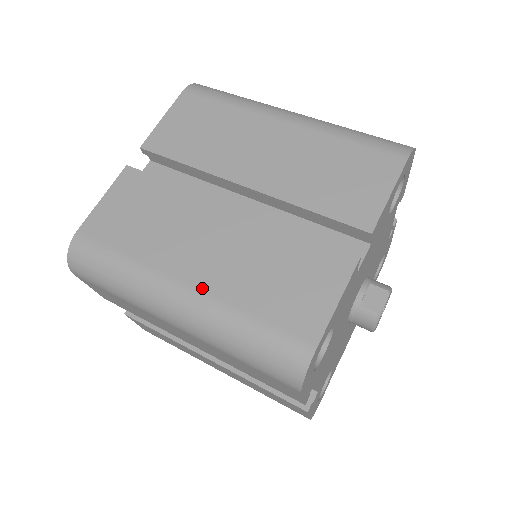
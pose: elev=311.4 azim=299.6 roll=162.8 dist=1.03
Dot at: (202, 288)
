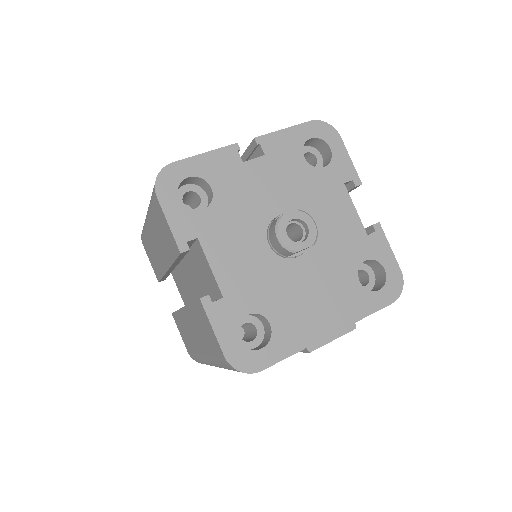
Dot at: occluded
